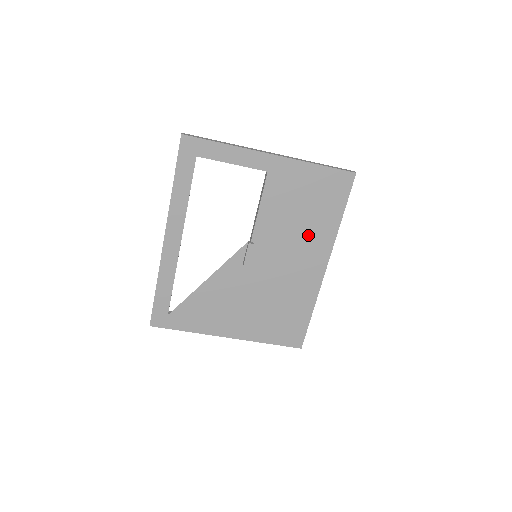
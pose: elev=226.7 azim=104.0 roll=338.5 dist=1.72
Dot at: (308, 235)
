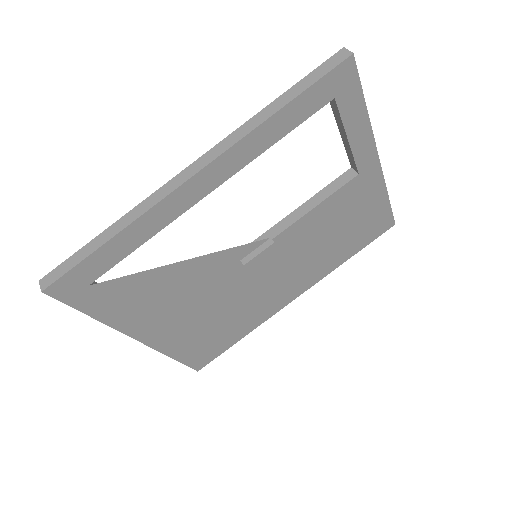
Dot at: (316, 260)
